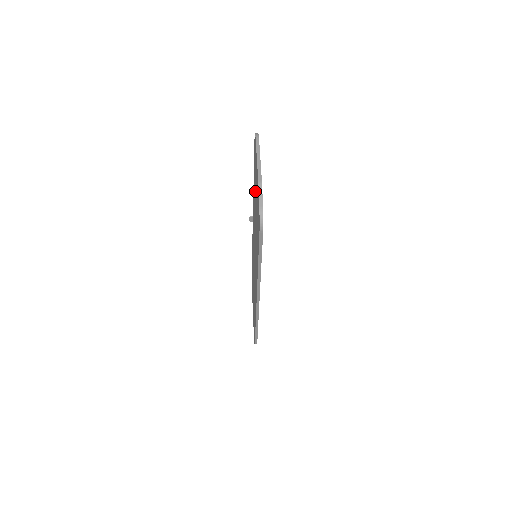
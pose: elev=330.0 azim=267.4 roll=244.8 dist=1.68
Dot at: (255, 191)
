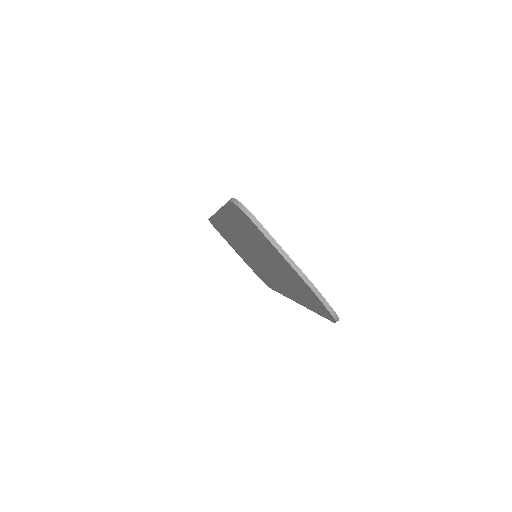
Dot at: occluded
